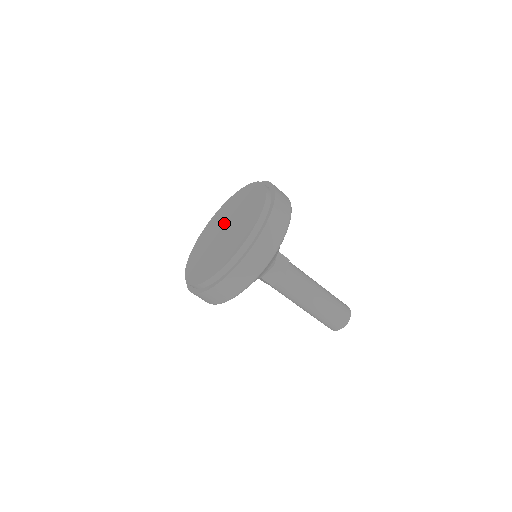
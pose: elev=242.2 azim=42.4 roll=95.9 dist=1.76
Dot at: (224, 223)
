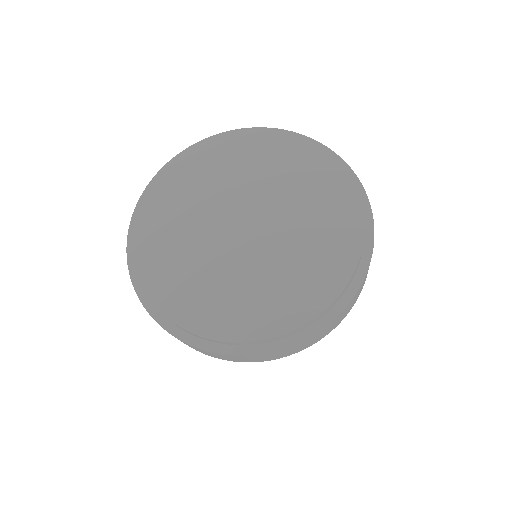
Dot at: (245, 198)
